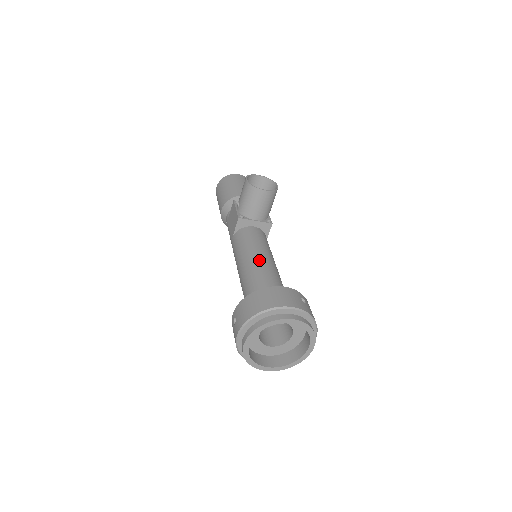
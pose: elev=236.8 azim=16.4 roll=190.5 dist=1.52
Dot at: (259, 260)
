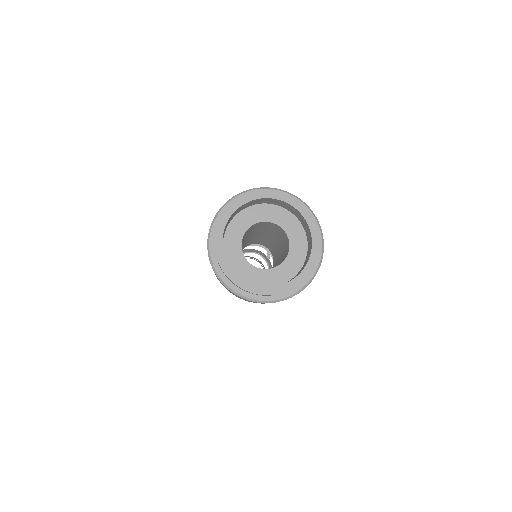
Dot at: occluded
